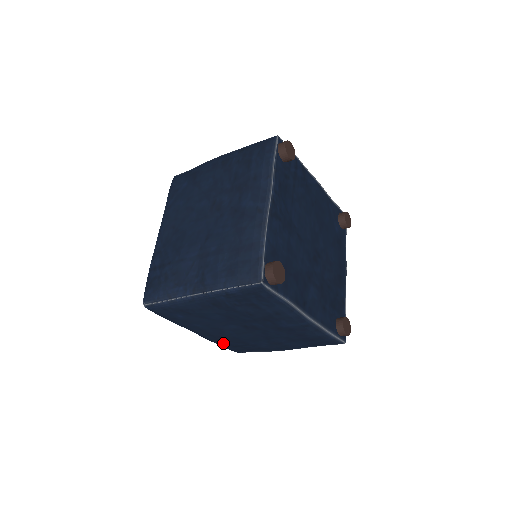
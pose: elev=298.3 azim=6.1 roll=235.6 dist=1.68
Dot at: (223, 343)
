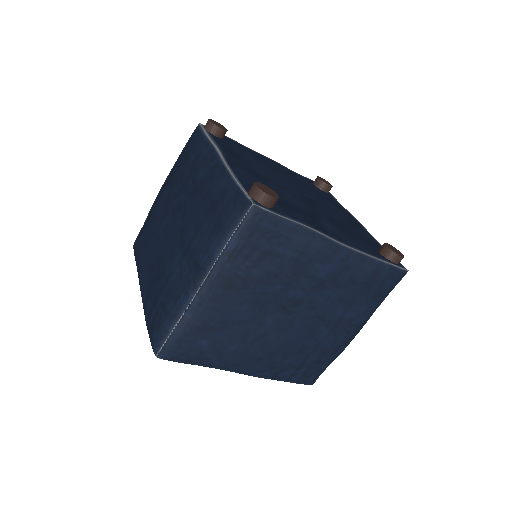
Dot at: (281, 369)
